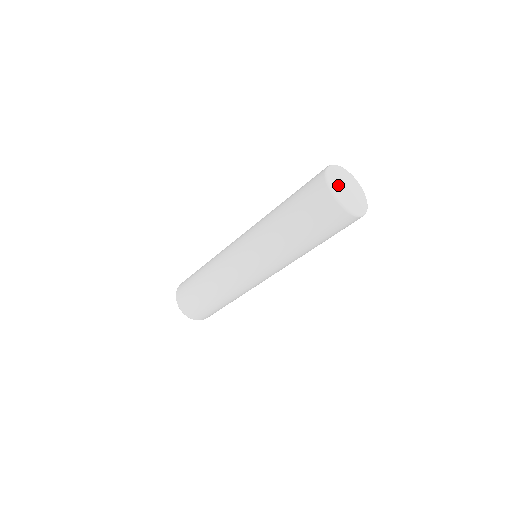
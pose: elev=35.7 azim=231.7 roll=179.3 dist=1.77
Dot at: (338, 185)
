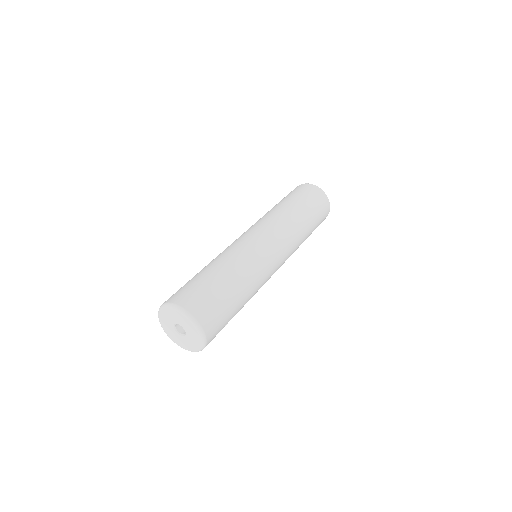
Dot at: occluded
